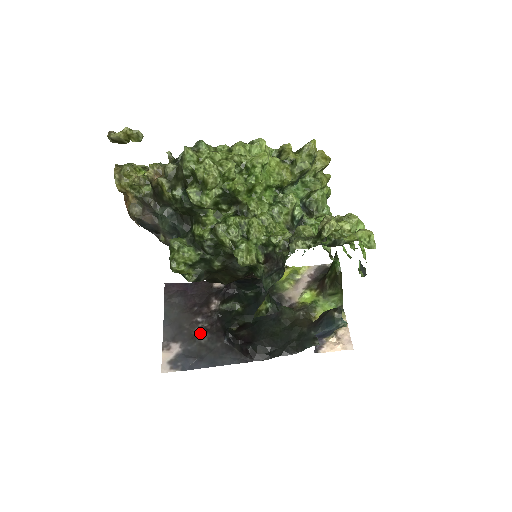
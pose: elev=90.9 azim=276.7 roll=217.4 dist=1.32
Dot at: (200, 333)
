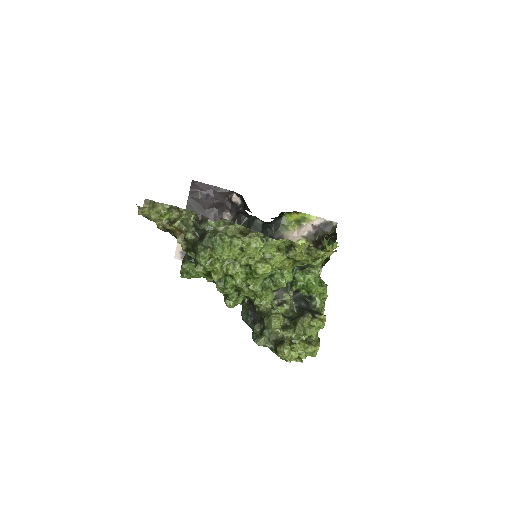
Dot at: occluded
